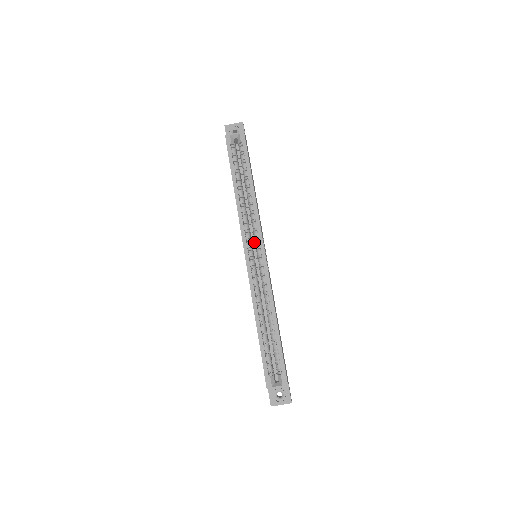
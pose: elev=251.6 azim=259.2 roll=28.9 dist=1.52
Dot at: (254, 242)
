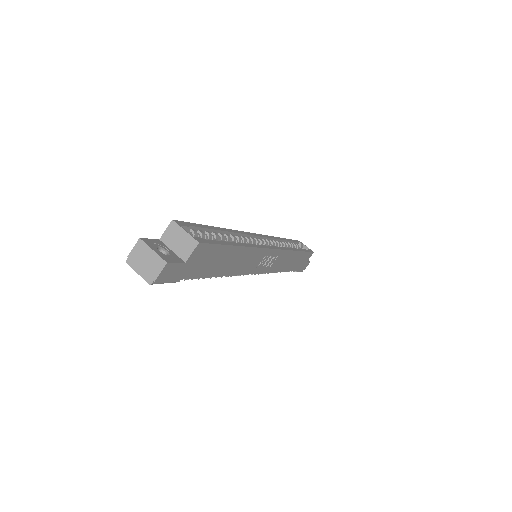
Dot at: occluded
